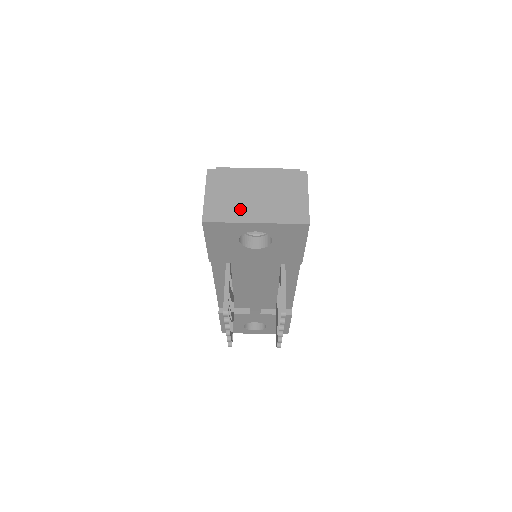
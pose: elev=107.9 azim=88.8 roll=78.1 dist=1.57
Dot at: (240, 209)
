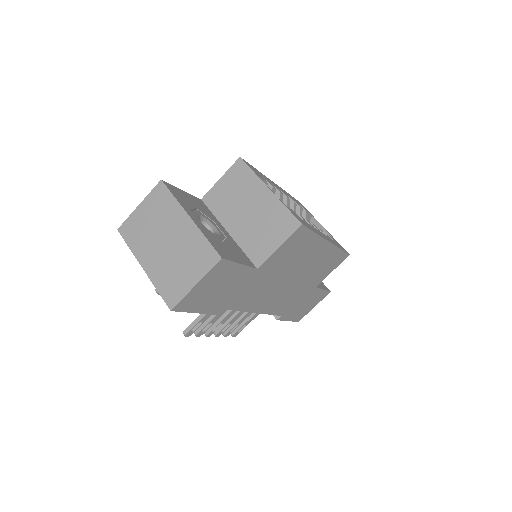
Dot at: (145, 244)
